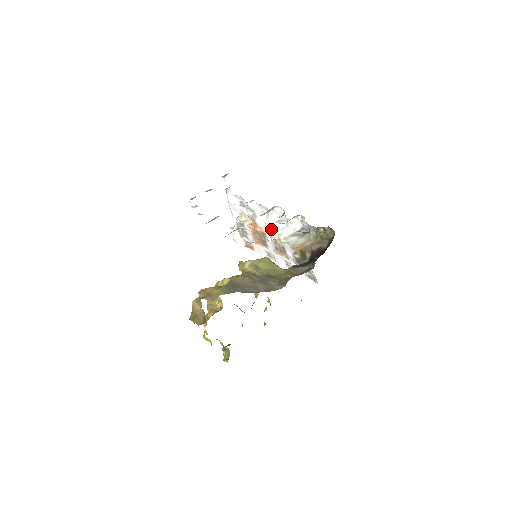
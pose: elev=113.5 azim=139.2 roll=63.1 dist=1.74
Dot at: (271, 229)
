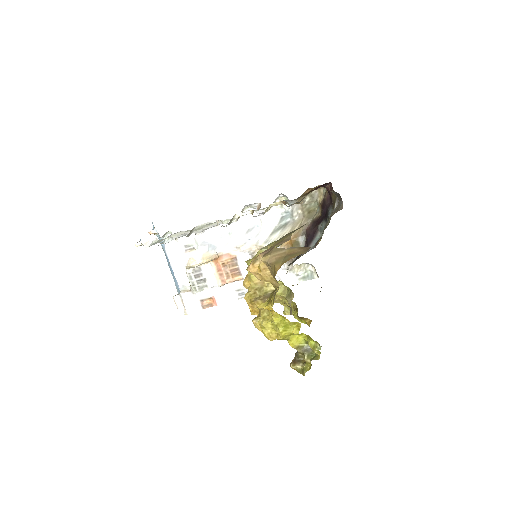
Dot at: (243, 244)
